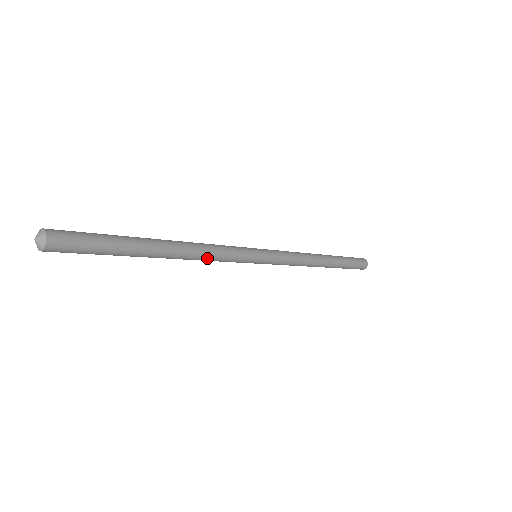
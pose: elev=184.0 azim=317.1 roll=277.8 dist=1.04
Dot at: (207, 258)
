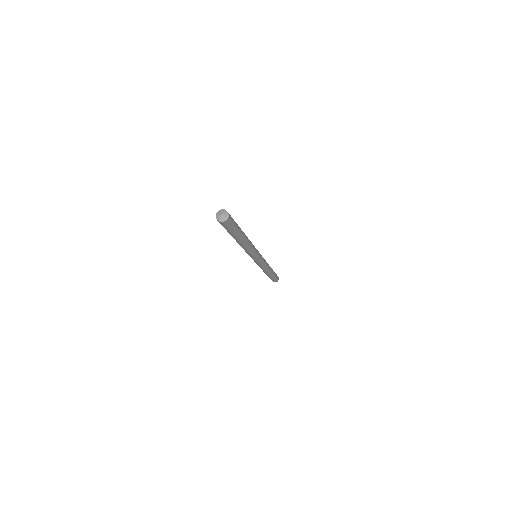
Dot at: (249, 250)
